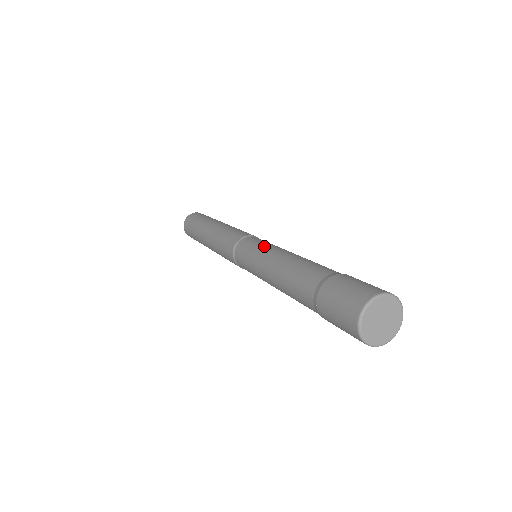
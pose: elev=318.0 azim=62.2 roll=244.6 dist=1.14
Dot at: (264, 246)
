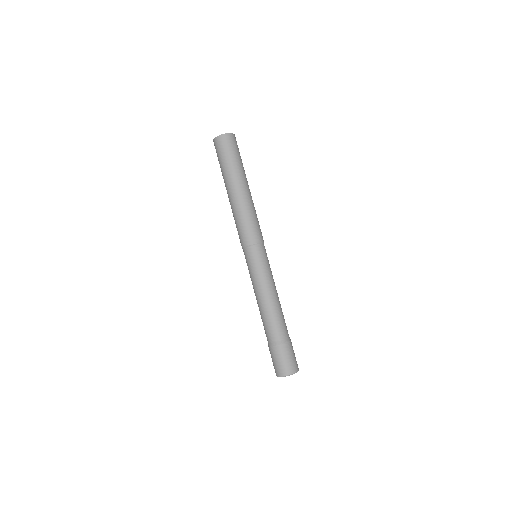
Dot at: (261, 274)
